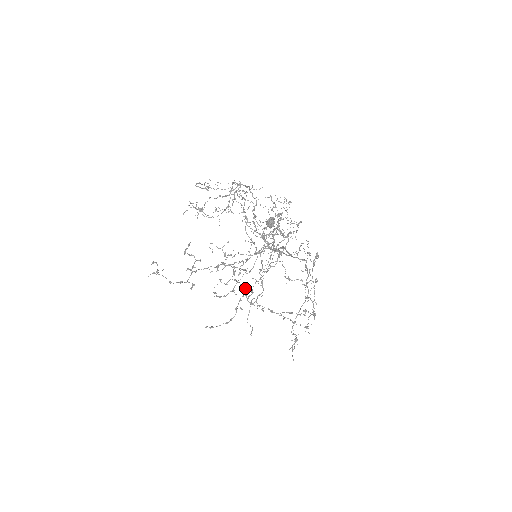
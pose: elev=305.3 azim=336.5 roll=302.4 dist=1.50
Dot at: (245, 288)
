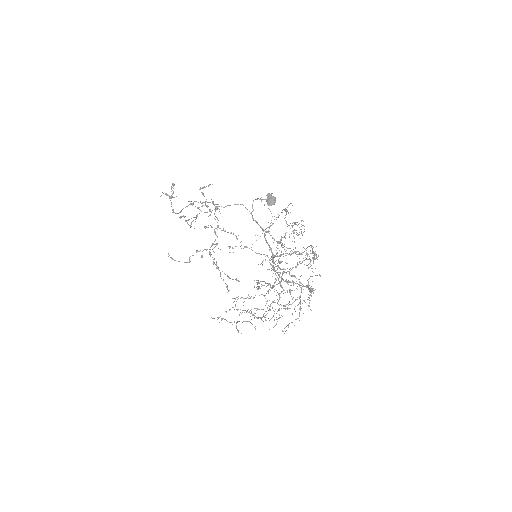
Dot at: (217, 244)
